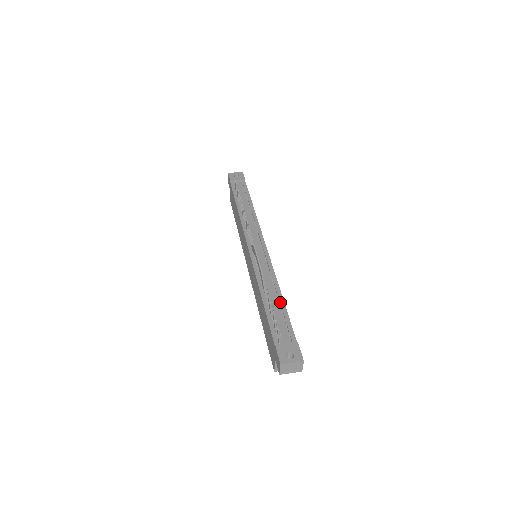
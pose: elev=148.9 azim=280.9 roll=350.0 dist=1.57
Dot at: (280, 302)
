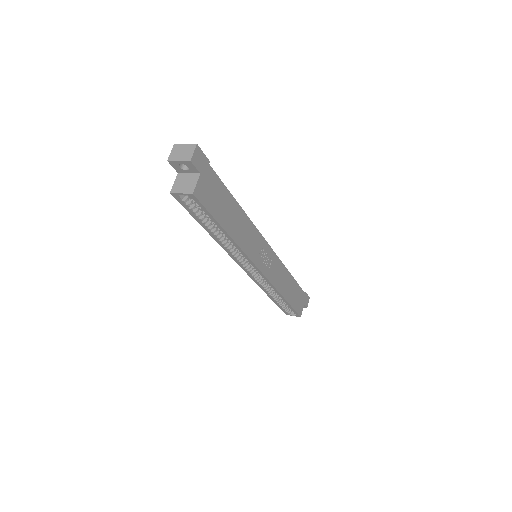
Dot at: occluded
